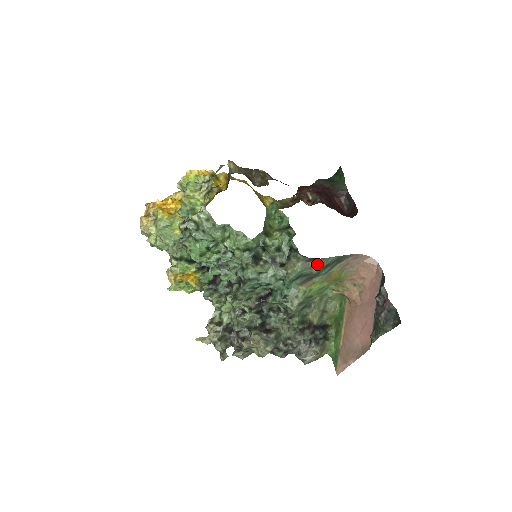
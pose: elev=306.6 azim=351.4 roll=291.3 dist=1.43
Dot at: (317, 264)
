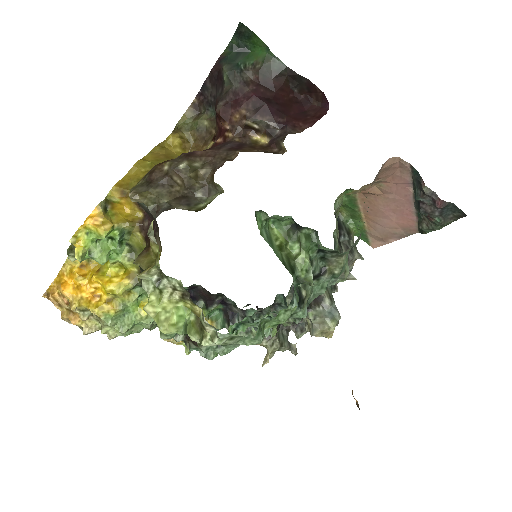
Dot at: (359, 238)
